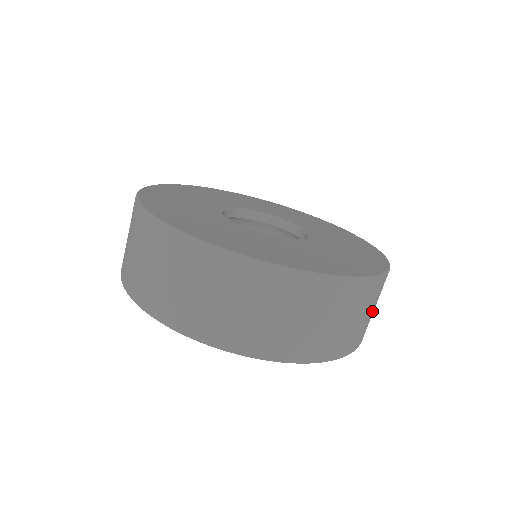
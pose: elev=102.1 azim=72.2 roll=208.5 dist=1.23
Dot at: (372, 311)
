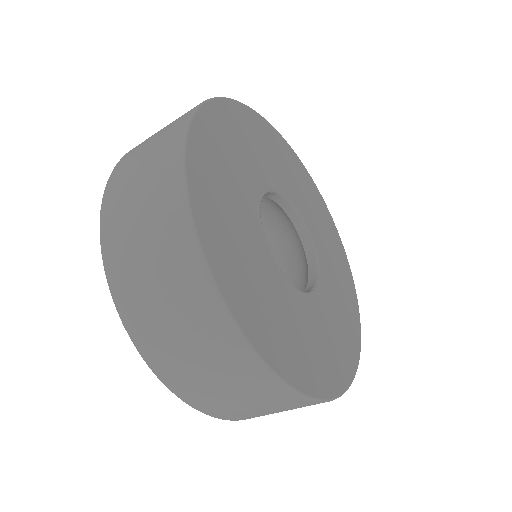
Dot at: occluded
